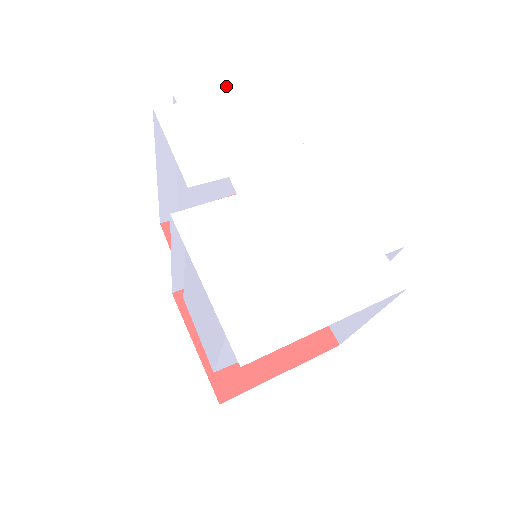
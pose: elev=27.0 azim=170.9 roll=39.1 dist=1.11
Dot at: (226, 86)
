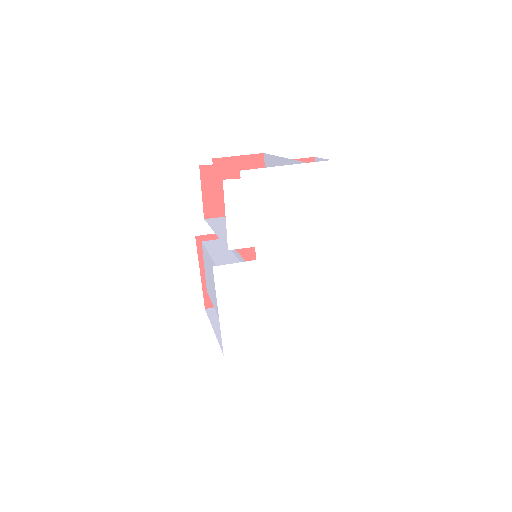
Dot at: (280, 168)
